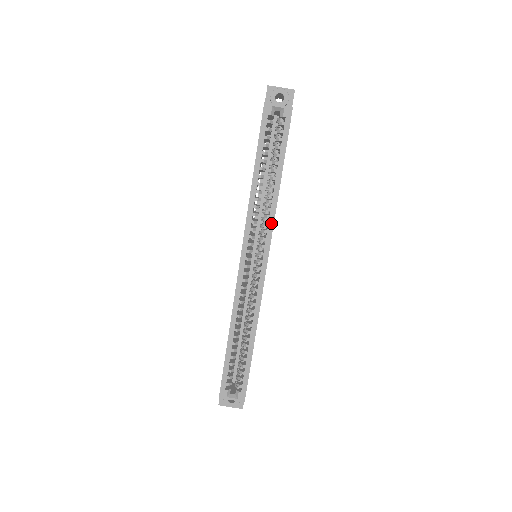
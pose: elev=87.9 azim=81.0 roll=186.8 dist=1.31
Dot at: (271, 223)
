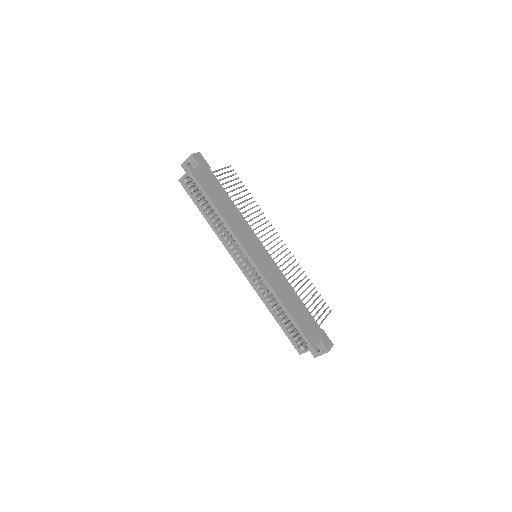
Dot at: (234, 237)
